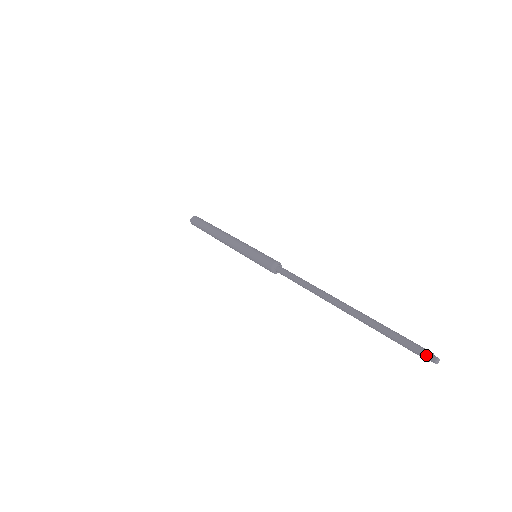
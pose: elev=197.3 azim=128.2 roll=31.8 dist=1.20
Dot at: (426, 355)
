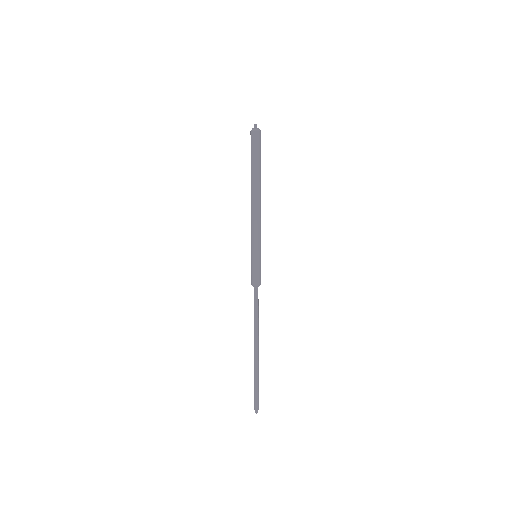
Dot at: (254, 409)
